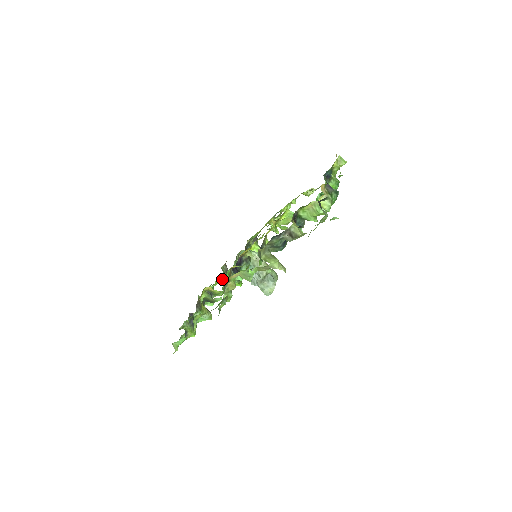
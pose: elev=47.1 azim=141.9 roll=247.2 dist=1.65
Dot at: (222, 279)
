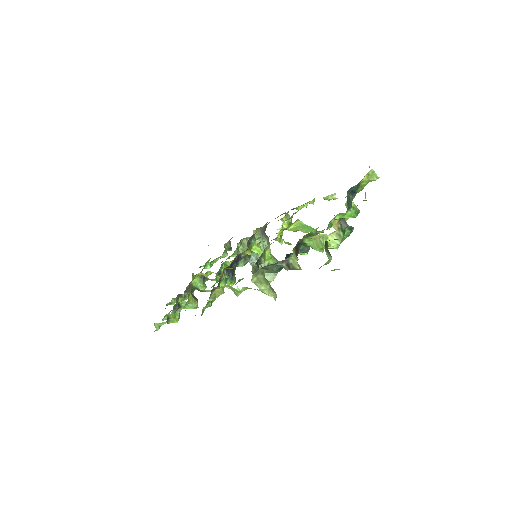
Dot at: (223, 256)
